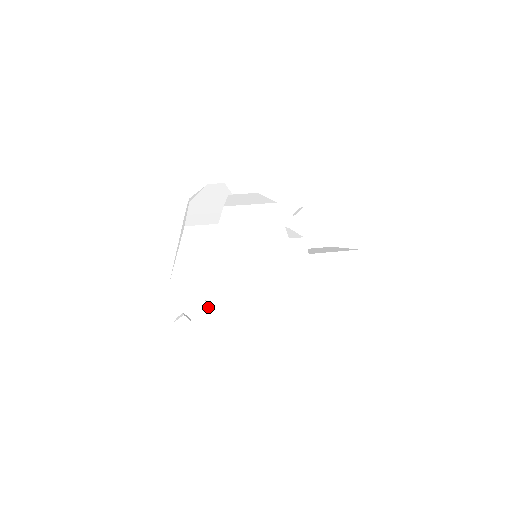
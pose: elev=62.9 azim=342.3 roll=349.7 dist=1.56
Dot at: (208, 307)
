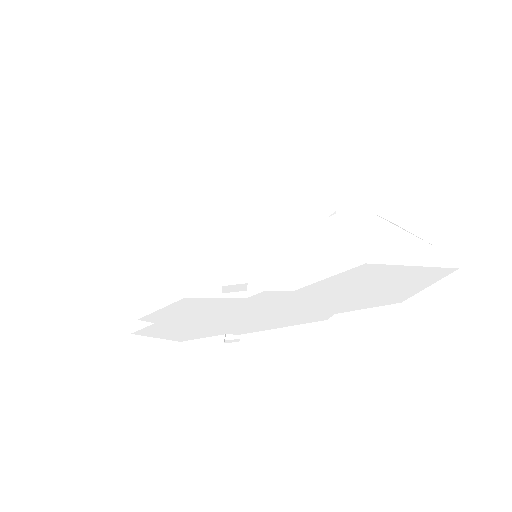
Dot at: (239, 333)
